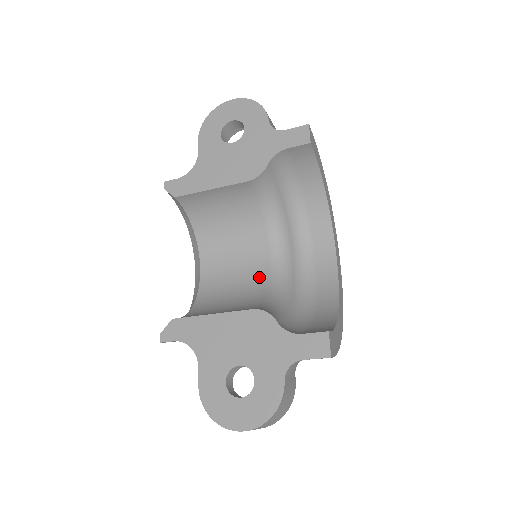
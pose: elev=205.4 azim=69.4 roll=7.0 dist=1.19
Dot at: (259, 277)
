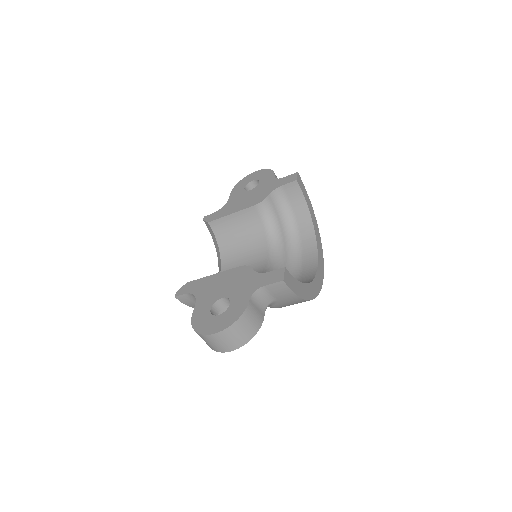
Dot at: occluded
